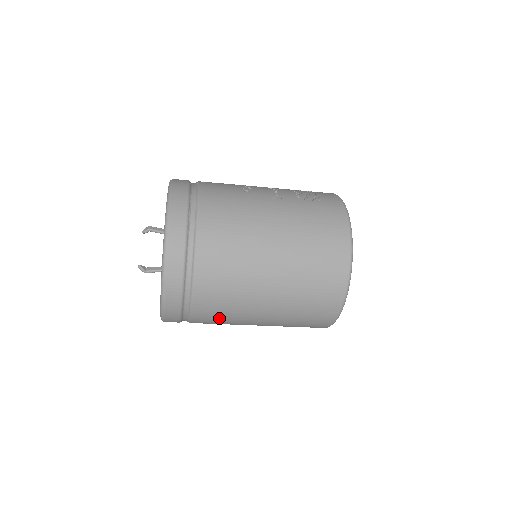
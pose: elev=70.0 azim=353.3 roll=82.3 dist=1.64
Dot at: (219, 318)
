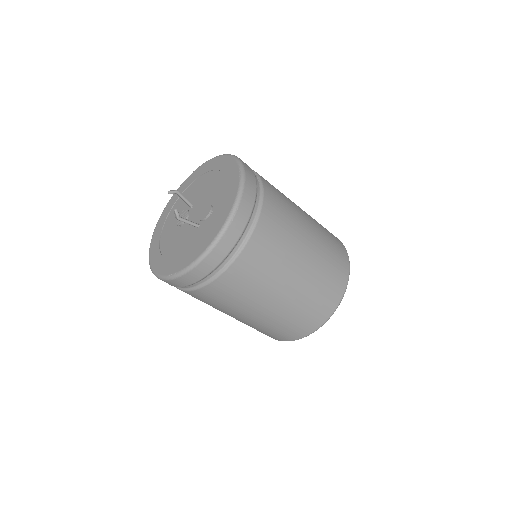
Dot at: (252, 277)
